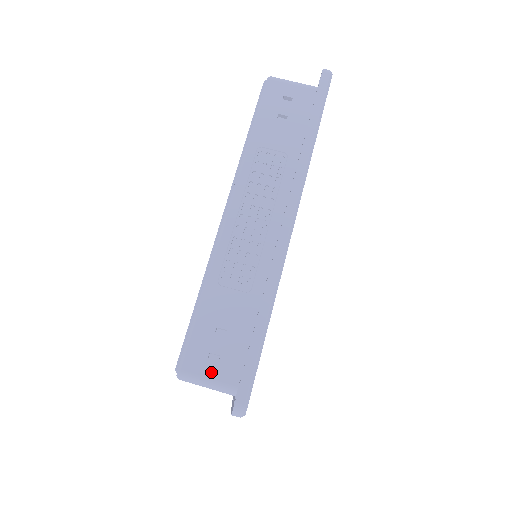
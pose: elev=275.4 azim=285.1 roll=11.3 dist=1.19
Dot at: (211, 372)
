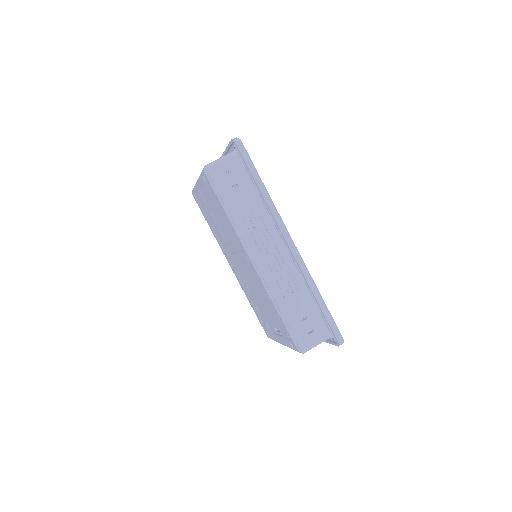
Dot at: (315, 339)
